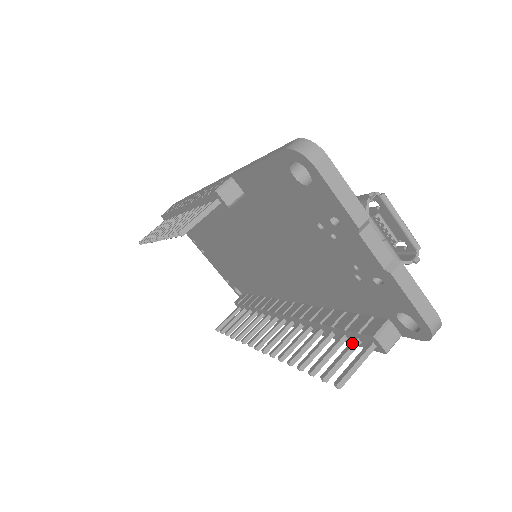
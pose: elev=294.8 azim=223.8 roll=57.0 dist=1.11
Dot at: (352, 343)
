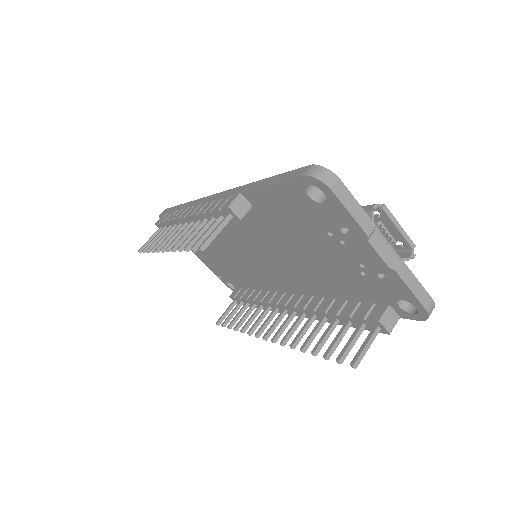
Dot at: (359, 328)
